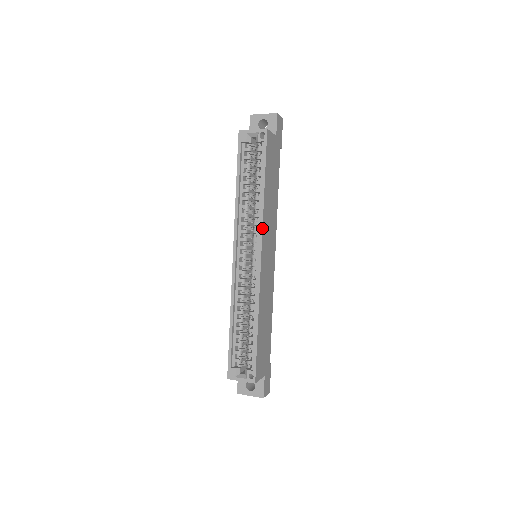
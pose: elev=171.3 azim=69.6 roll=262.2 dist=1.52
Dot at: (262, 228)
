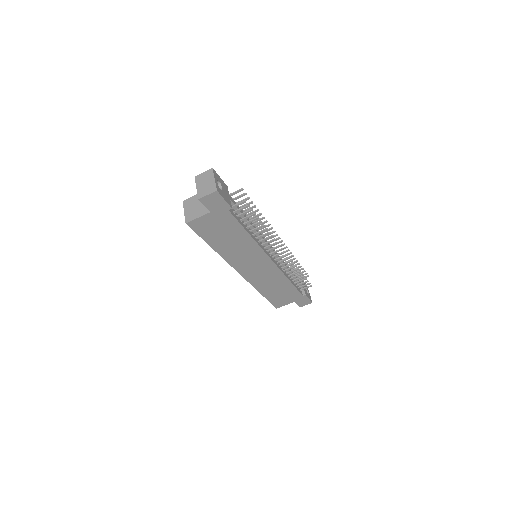
Dot at: (229, 264)
